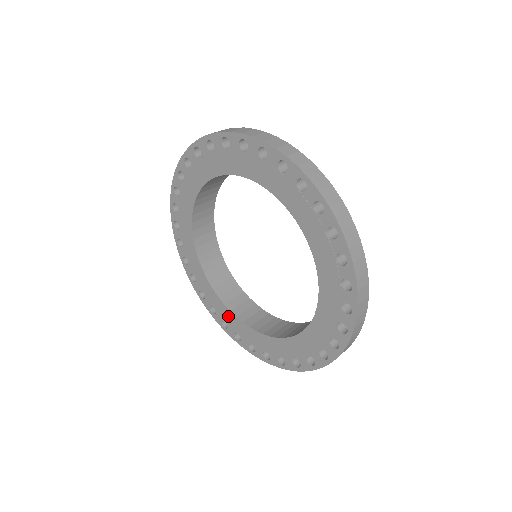
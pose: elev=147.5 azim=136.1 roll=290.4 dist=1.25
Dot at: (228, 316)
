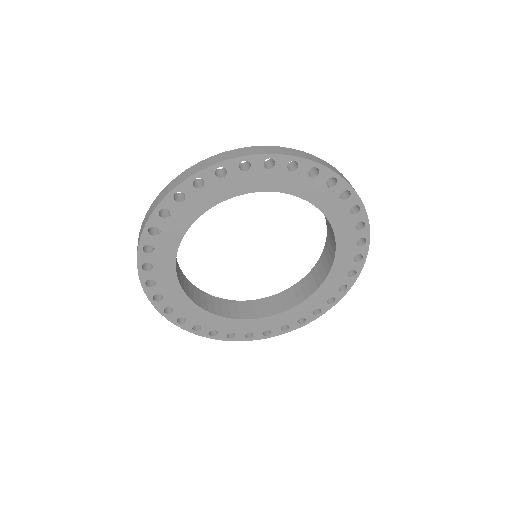
Dot at: (221, 323)
